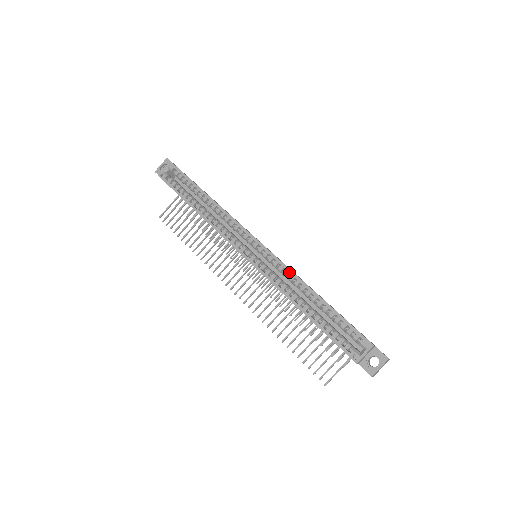
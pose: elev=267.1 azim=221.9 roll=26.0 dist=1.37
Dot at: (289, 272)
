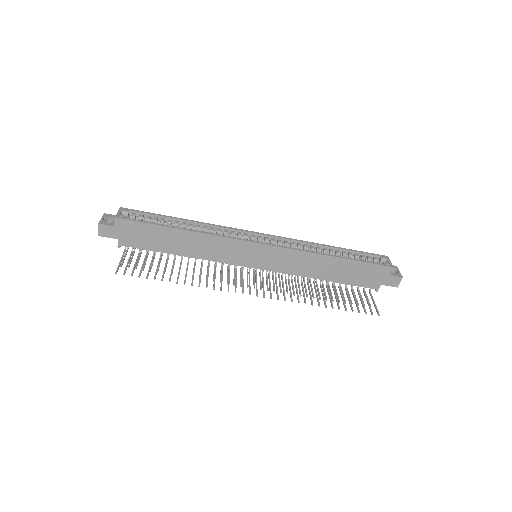
Dot at: (302, 241)
